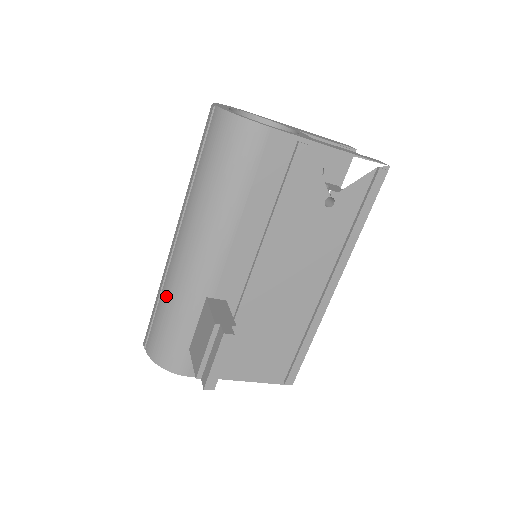
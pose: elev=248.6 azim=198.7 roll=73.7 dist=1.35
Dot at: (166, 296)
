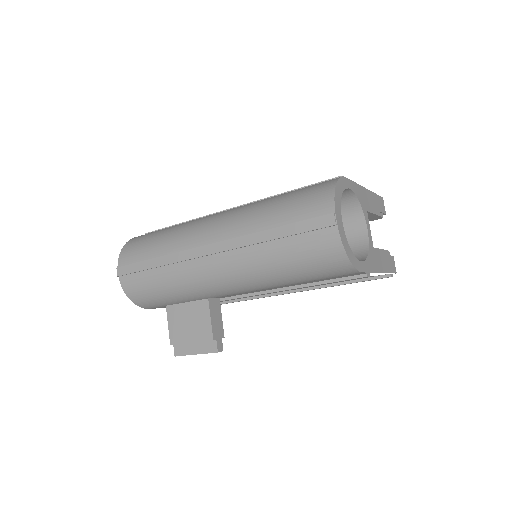
Dot at: (171, 276)
